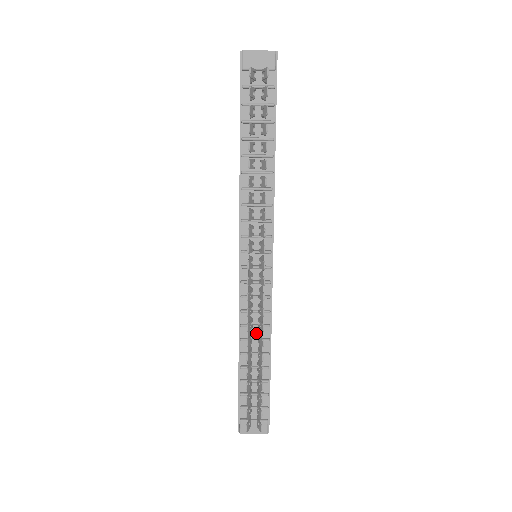
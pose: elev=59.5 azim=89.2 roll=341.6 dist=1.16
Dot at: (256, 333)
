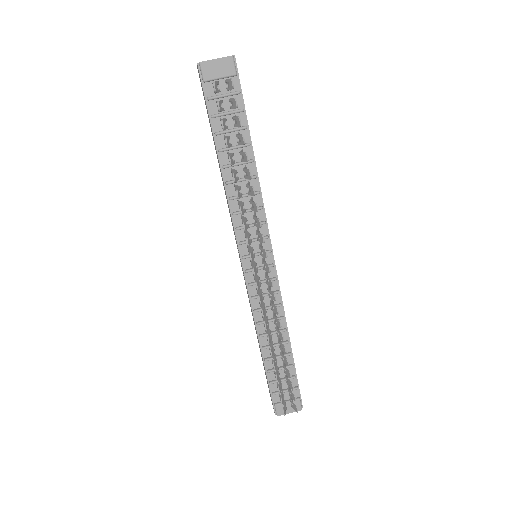
Dot at: (272, 327)
